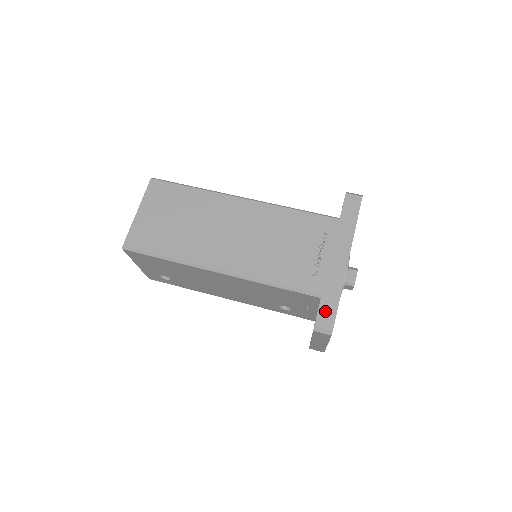
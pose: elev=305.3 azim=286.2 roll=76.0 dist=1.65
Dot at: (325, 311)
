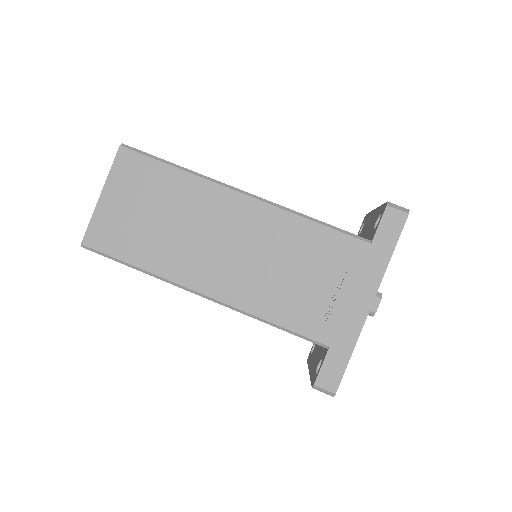
Dot at: (330, 368)
